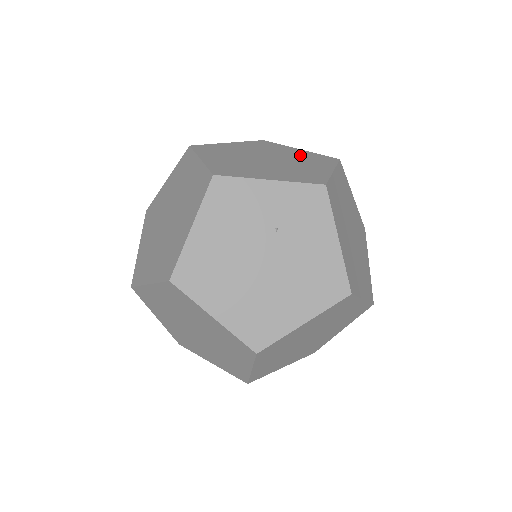
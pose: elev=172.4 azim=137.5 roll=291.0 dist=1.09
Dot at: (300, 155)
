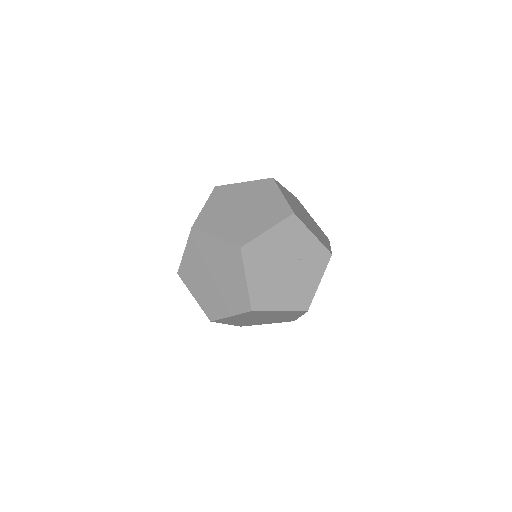
Dot at: (315, 224)
